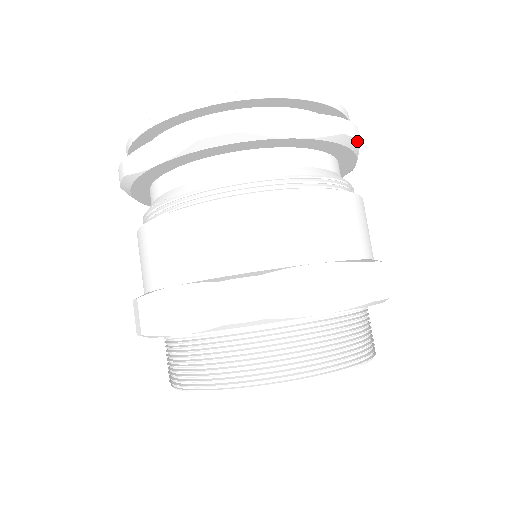
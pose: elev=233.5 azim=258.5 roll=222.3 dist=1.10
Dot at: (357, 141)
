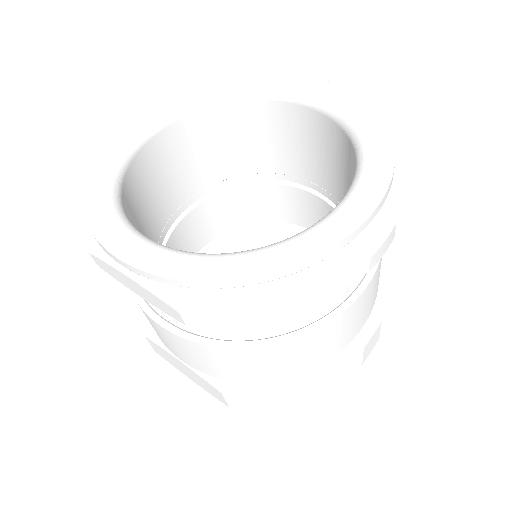
Dot at: (389, 243)
